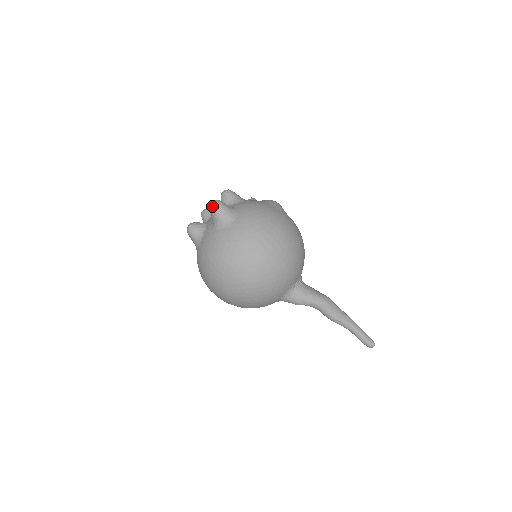
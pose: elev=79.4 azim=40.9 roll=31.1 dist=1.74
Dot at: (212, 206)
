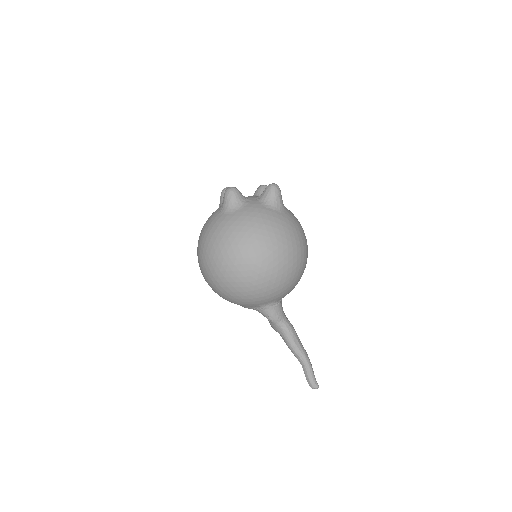
Dot at: (275, 186)
